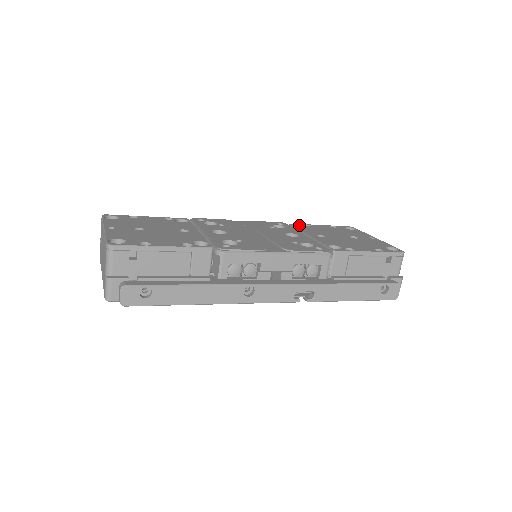
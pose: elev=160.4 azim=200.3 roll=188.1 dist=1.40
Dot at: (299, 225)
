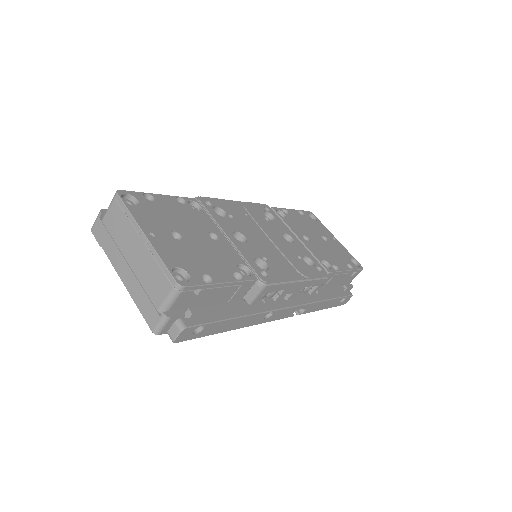
Dot at: (279, 210)
